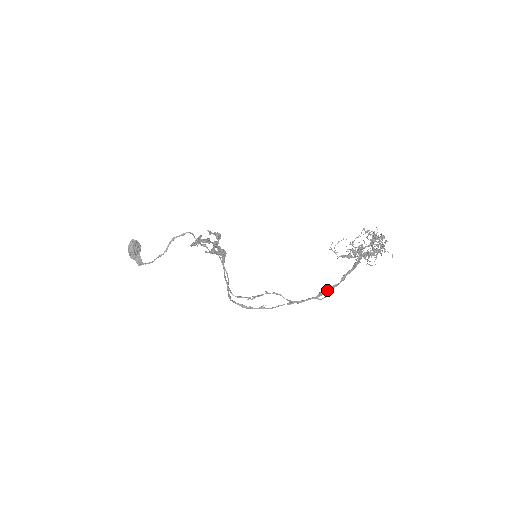
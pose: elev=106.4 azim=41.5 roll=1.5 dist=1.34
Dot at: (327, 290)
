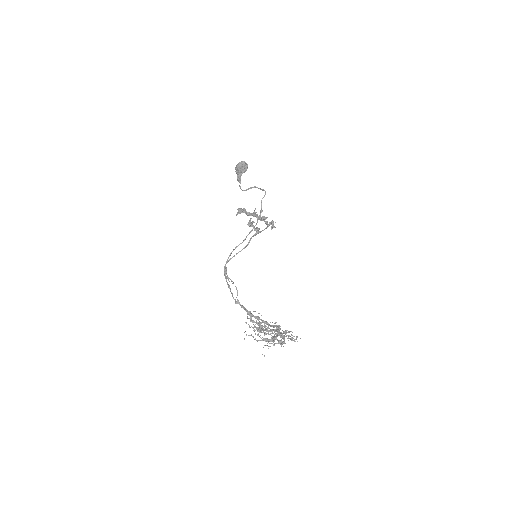
Dot at: occluded
